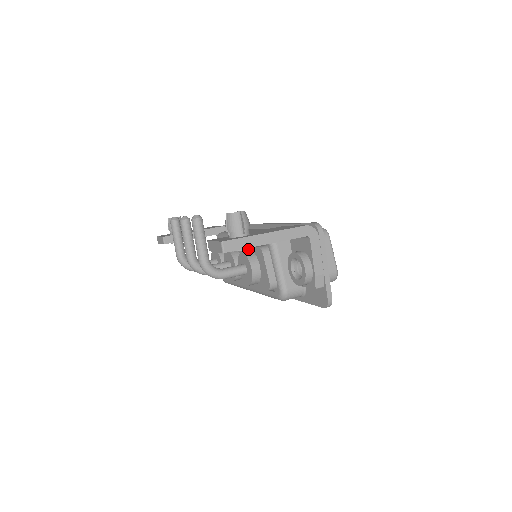
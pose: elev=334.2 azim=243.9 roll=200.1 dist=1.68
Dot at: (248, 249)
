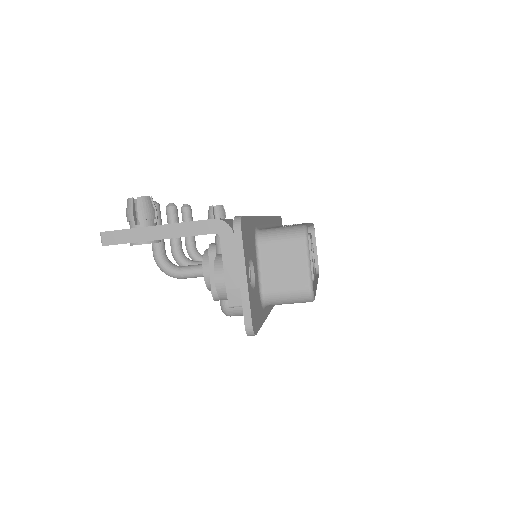
Dot at: occluded
